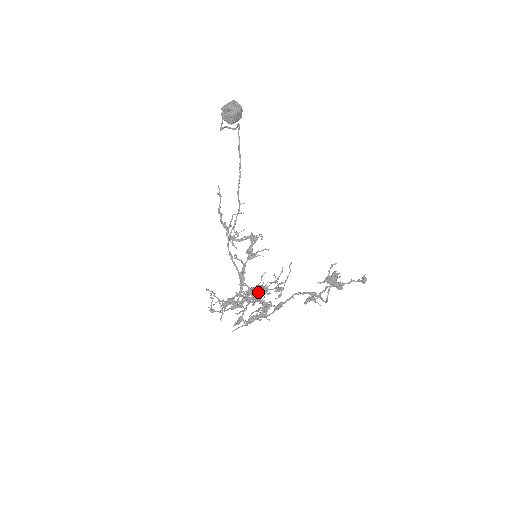
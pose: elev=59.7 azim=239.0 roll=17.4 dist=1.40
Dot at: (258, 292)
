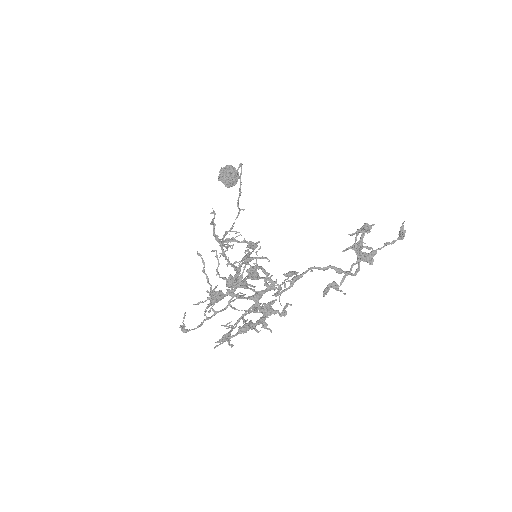
Dot at: (253, 309)
